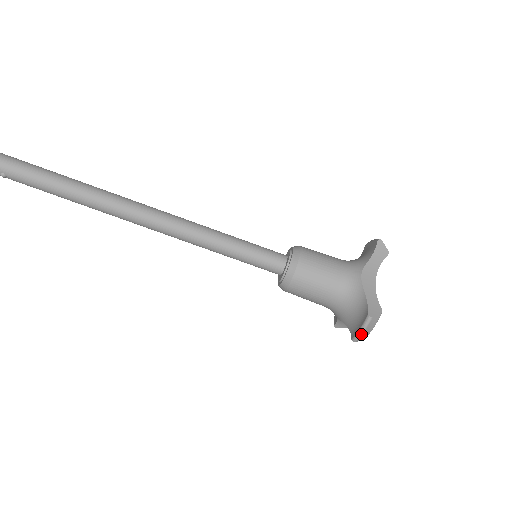
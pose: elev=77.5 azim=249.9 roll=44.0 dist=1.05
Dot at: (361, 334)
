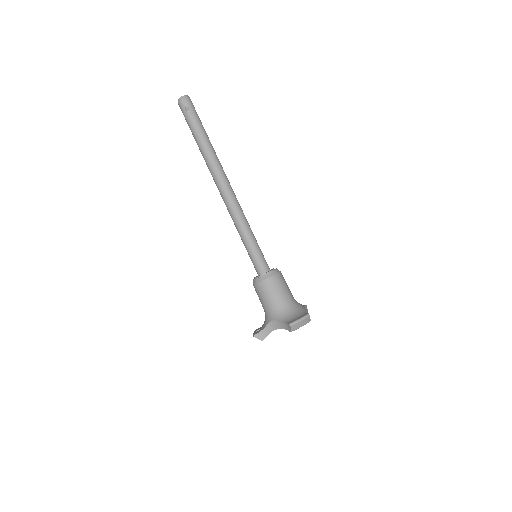
Dot at: (299, 321)
